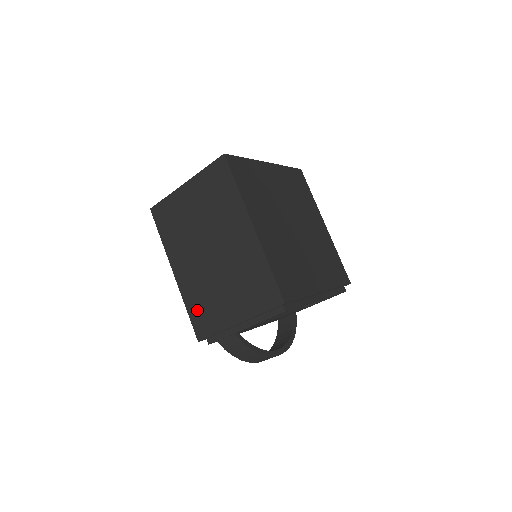
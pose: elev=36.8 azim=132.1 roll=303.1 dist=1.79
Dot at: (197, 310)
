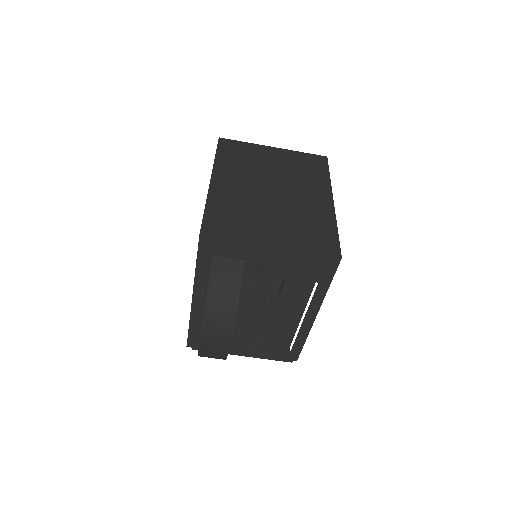
Dot at: (221, 214)
